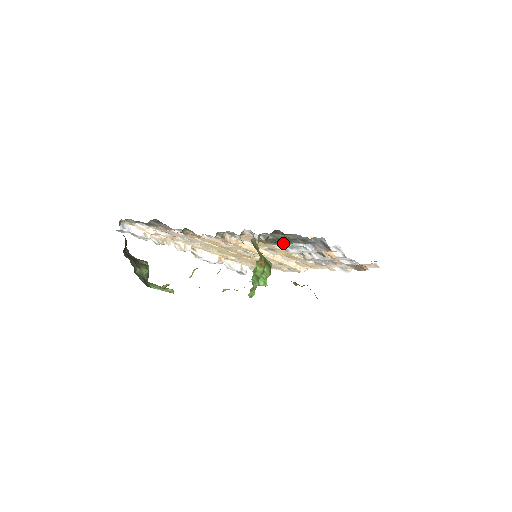
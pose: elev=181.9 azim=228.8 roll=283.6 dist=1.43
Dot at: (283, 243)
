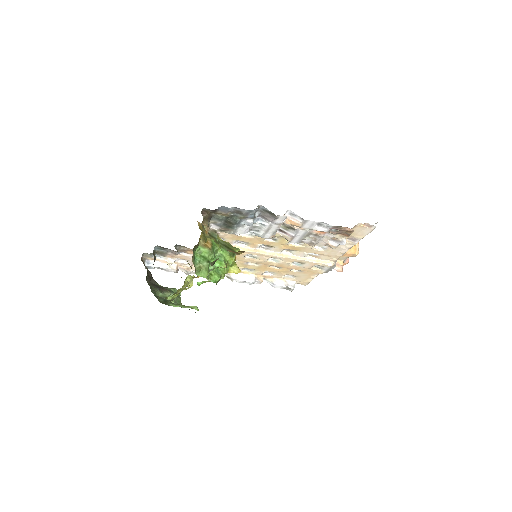
Dot at: (237, 225)
